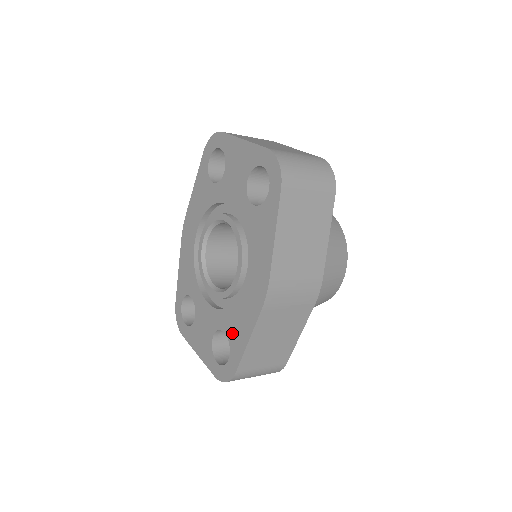
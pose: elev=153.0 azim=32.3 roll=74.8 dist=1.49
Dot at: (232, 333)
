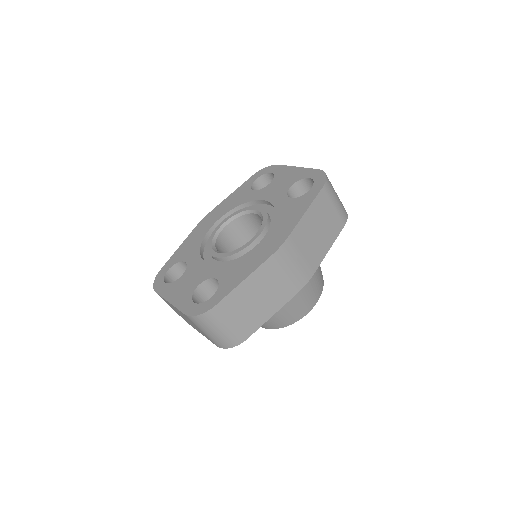
Dot at: (227, 277)
